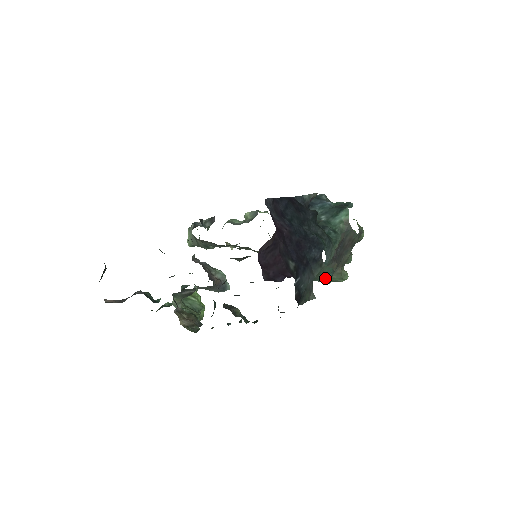
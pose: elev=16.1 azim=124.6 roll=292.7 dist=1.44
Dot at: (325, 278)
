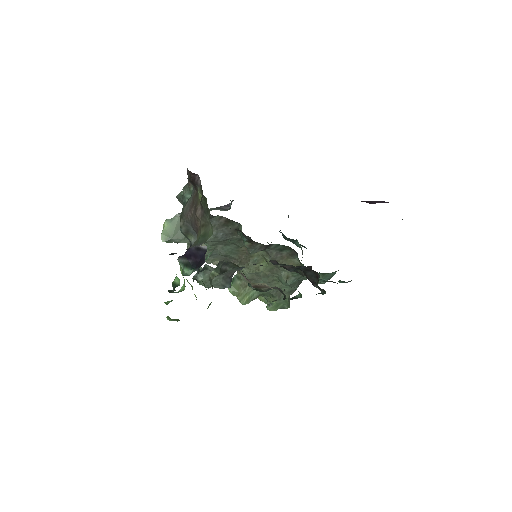
Dot at: (333, 275)
